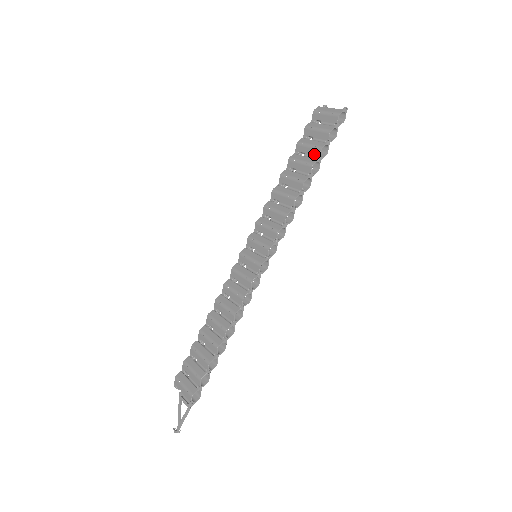
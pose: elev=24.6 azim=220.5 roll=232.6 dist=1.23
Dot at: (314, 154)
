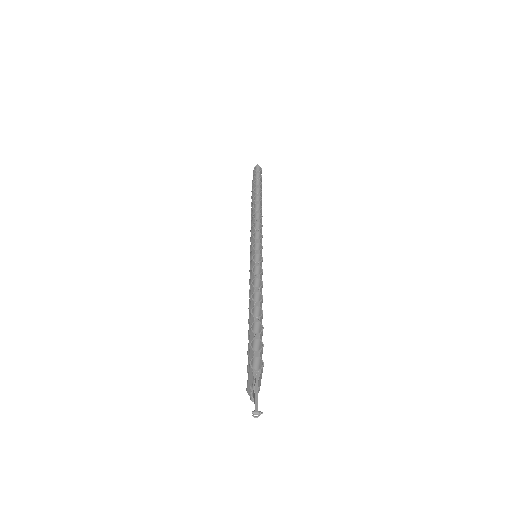
Dot at: (255, 191)
